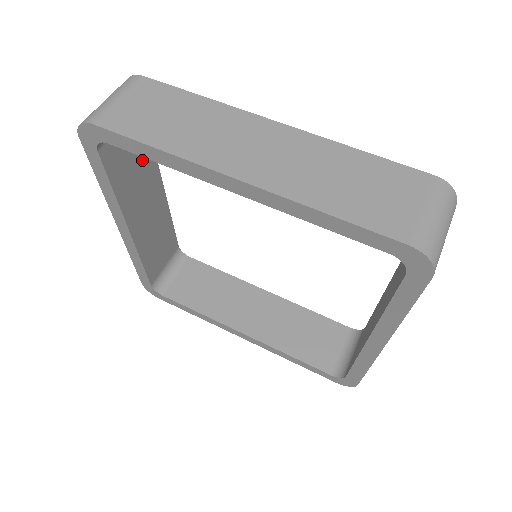
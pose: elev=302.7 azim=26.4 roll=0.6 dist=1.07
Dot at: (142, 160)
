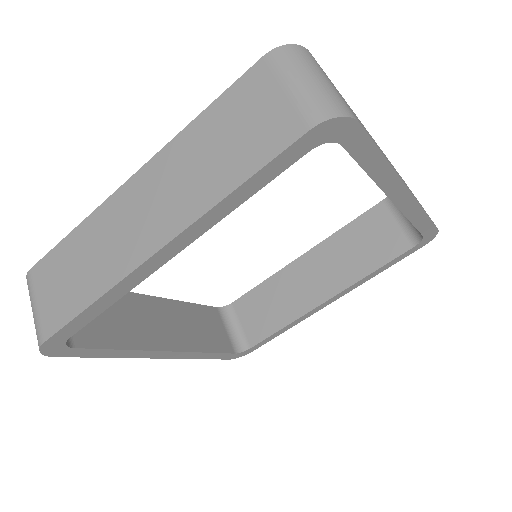
Dot at: occluded
